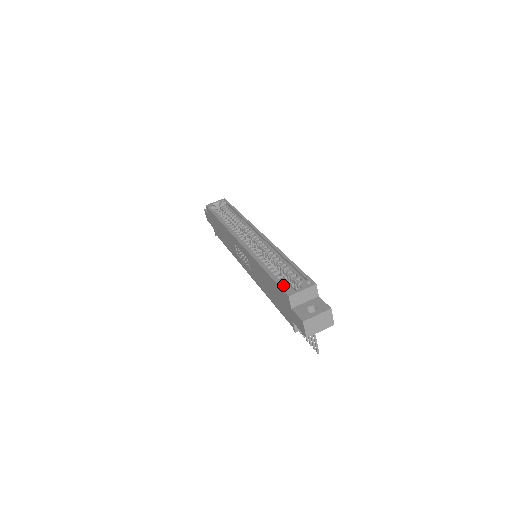
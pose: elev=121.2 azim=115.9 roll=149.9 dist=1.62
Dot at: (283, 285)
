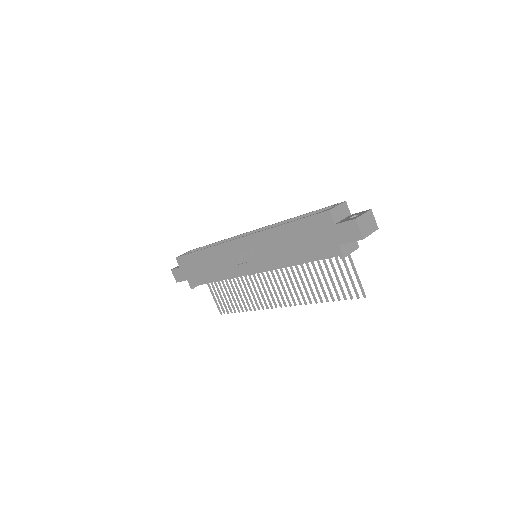
Dot at: (314, 217)
